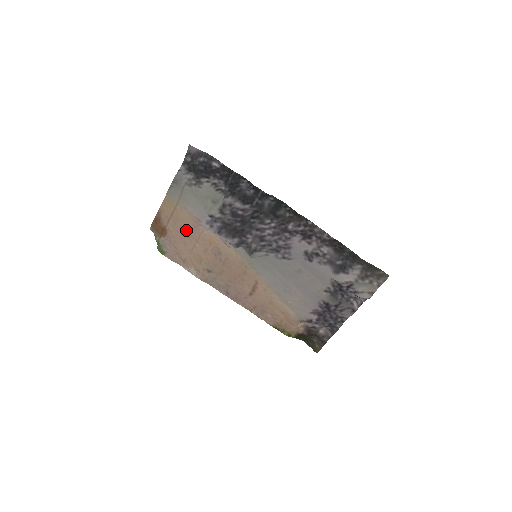
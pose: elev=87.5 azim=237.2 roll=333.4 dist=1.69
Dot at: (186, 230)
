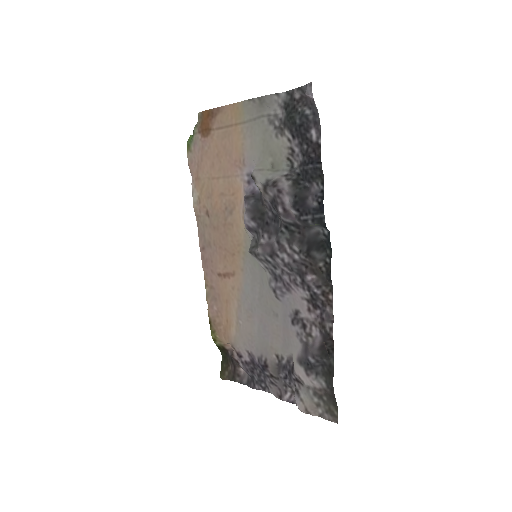
Dot at: (225, 156)
